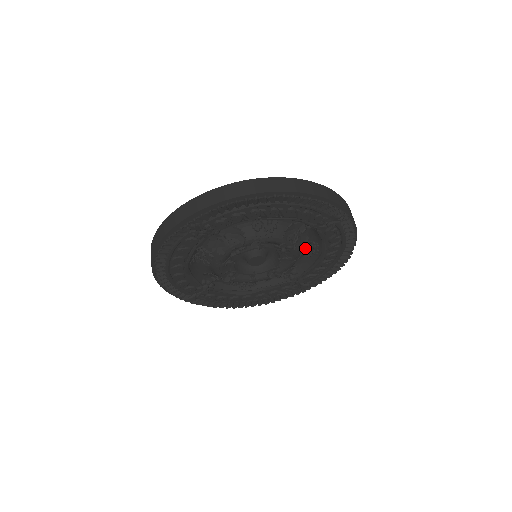
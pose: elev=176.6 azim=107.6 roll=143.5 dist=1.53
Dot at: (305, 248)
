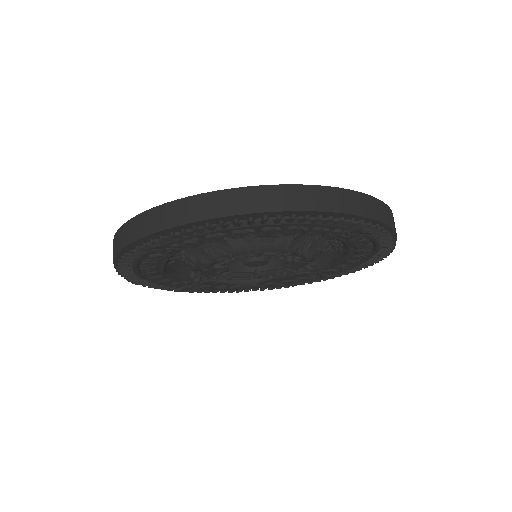
Dot at: (323, 248)
